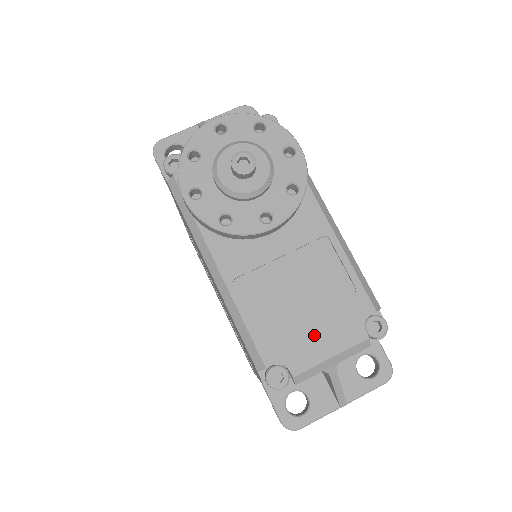
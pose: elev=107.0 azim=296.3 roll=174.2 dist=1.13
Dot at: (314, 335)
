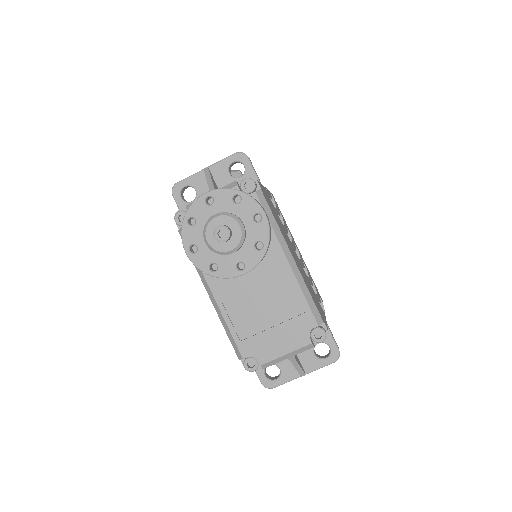
Dot at: (275, 340)
